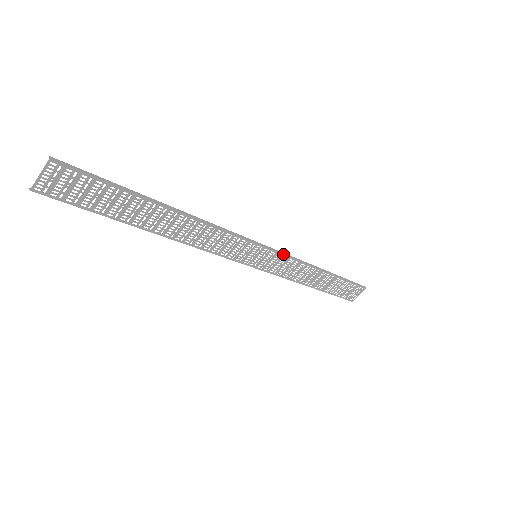
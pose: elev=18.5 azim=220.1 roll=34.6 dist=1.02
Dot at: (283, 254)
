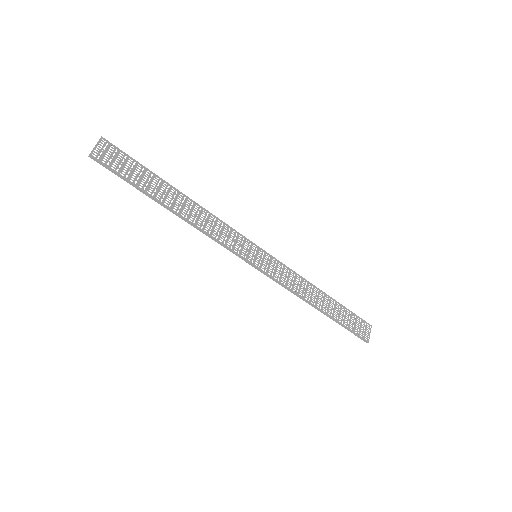
Dot at: (277, 260)
